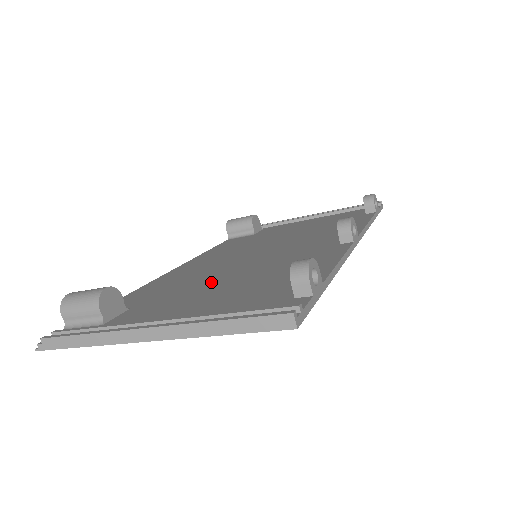
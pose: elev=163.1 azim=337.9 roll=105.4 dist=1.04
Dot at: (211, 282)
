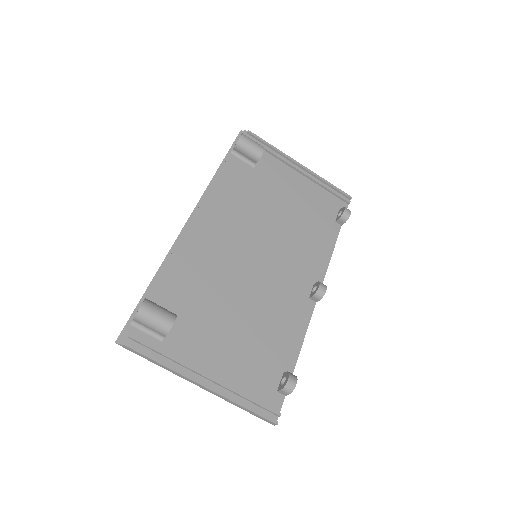
Dot at: (229, 305)
